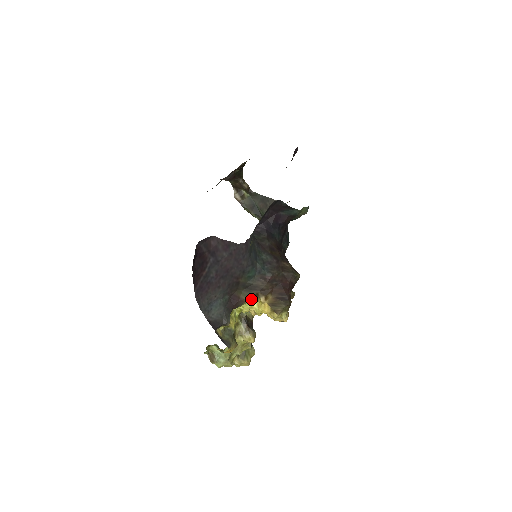
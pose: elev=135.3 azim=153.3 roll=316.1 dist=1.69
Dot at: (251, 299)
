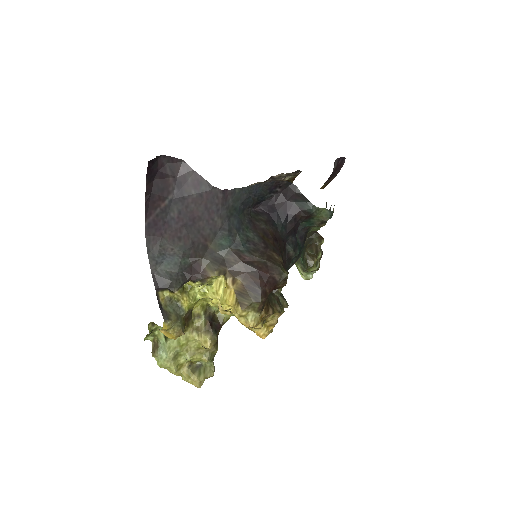
Dot at: (218, 280)
